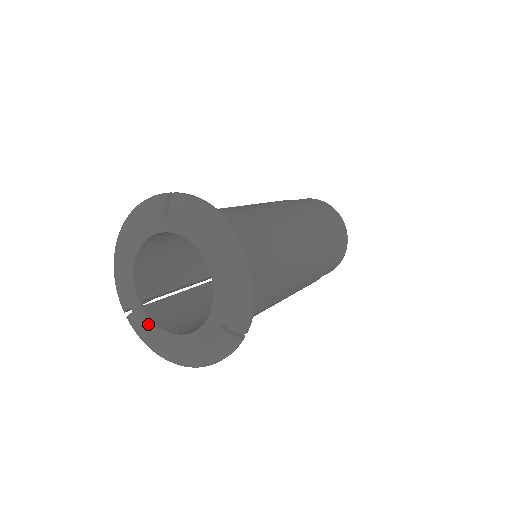
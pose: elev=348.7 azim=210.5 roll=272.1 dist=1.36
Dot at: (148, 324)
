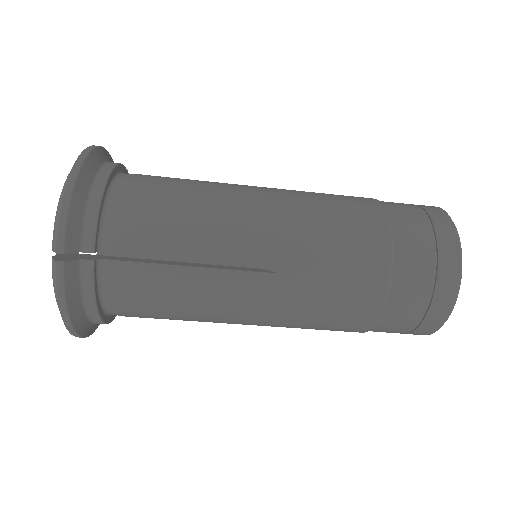
Dot at: occluded
